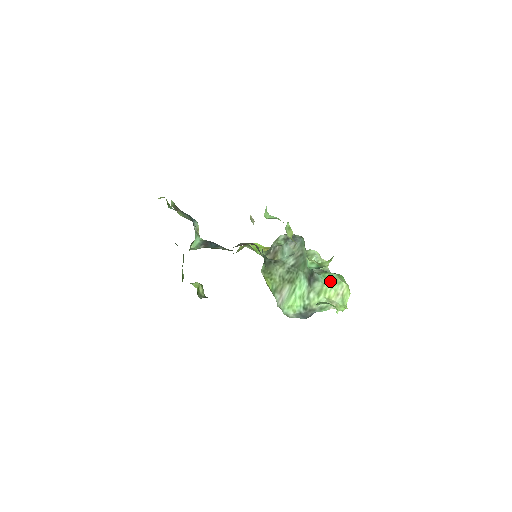
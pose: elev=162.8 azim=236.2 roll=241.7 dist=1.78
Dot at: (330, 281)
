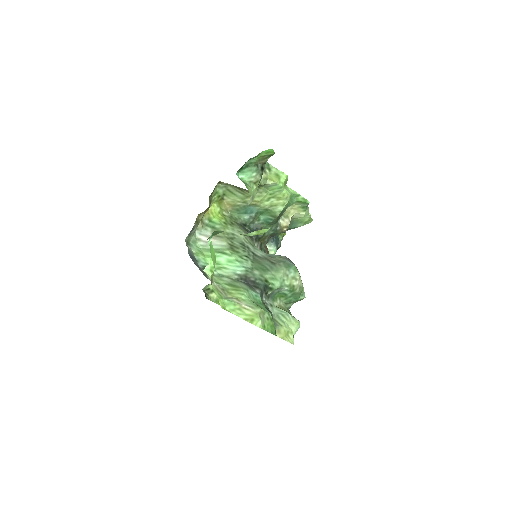
Dot at: (256, 302)
